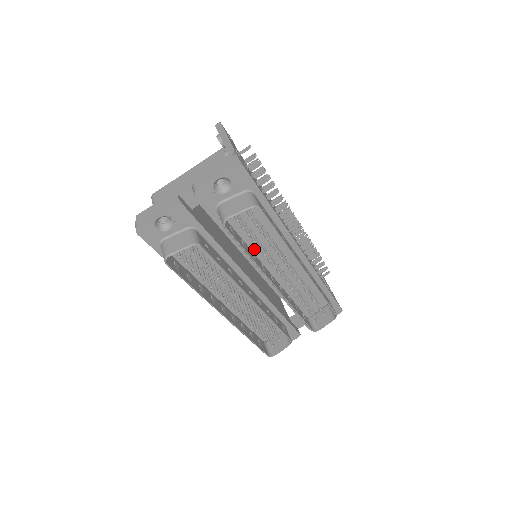
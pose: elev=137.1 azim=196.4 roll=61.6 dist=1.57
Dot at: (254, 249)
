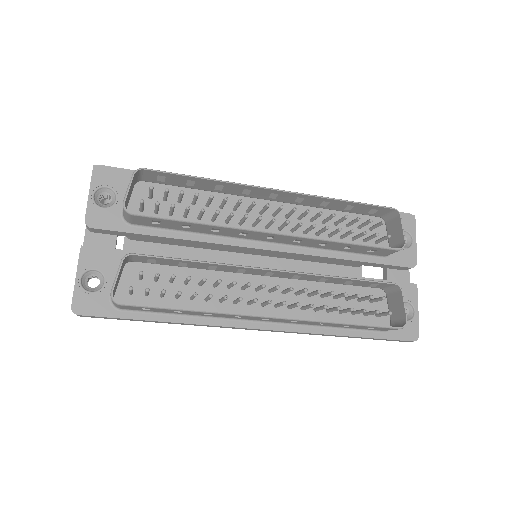
Dot at: occluded
